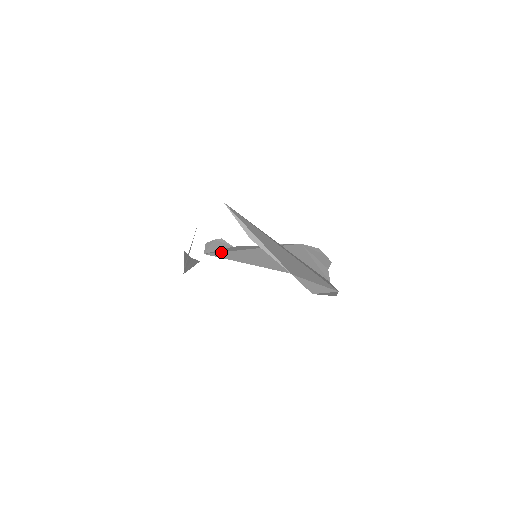
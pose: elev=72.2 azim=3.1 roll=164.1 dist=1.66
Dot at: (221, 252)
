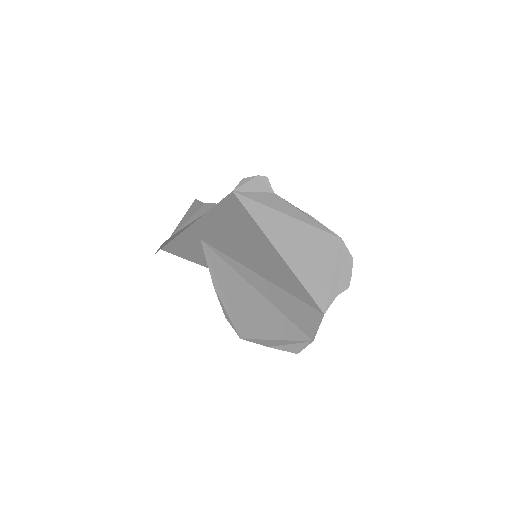
Dot at: (251, 199)
